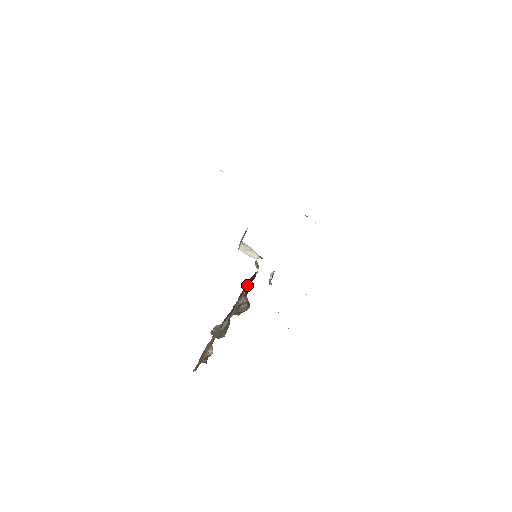
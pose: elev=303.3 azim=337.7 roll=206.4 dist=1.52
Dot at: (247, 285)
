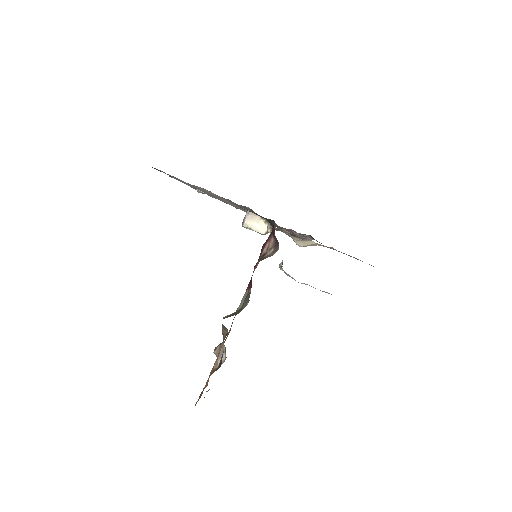
Dot at: (265, 242)
